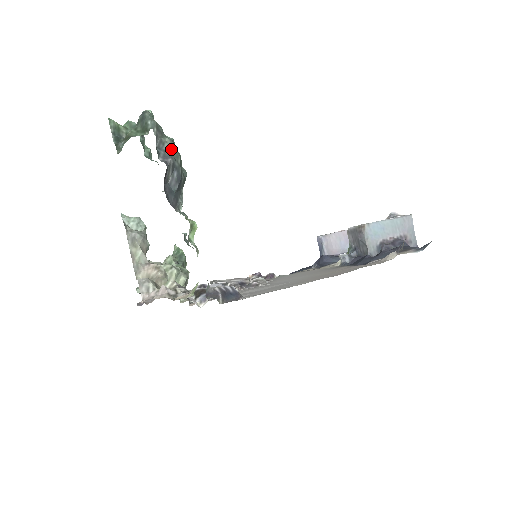
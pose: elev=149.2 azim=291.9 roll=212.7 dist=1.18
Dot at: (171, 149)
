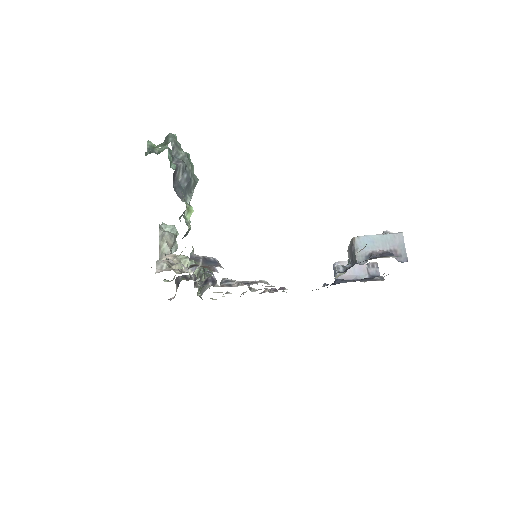
Dot at: (185, 159)
